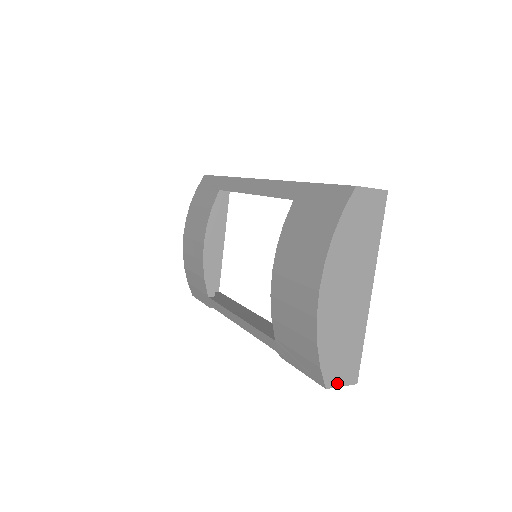
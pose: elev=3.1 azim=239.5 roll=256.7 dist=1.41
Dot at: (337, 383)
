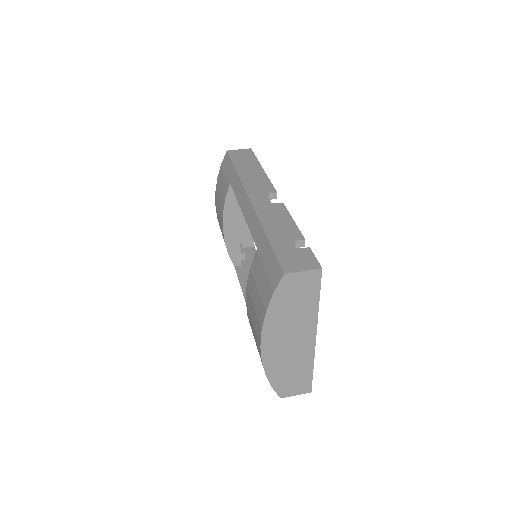
Dot at: (291, 394)
